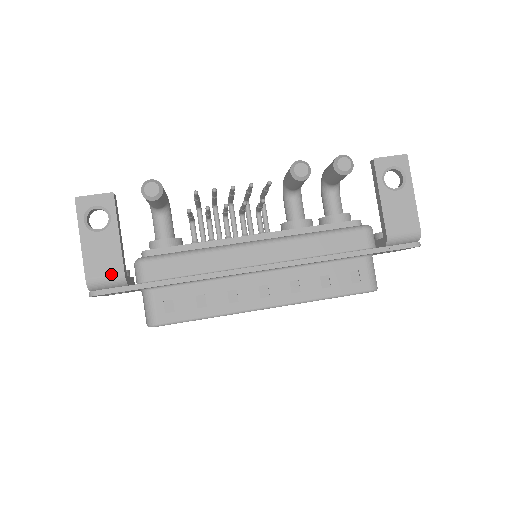
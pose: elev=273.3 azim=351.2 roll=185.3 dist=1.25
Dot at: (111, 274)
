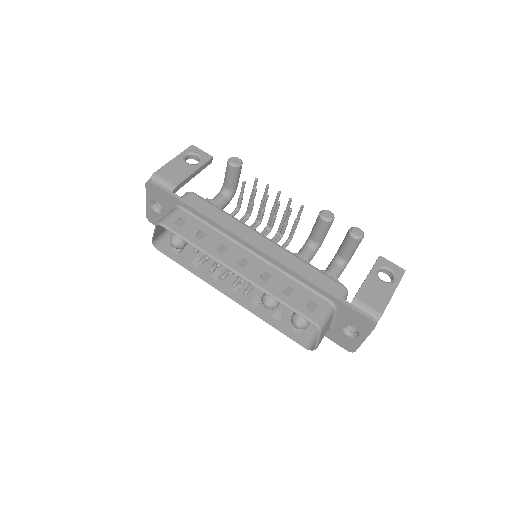
Dot at: (170, 181)
